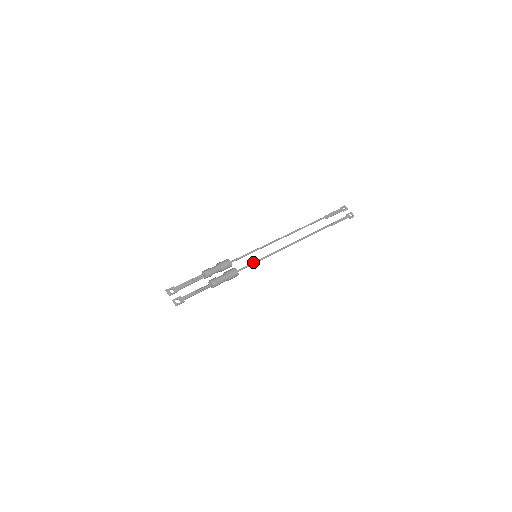
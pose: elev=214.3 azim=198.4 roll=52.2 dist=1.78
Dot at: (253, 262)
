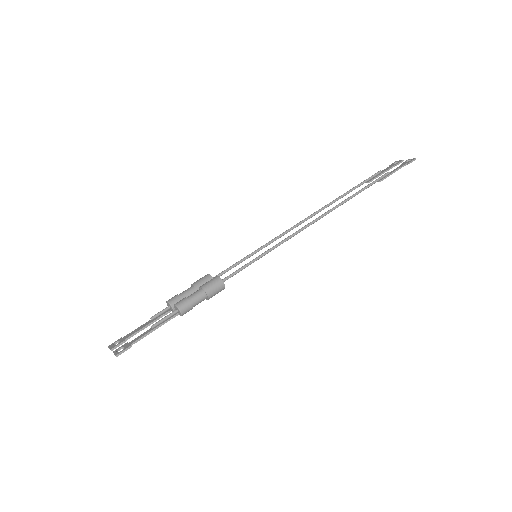
Dot at: (249, 262)
